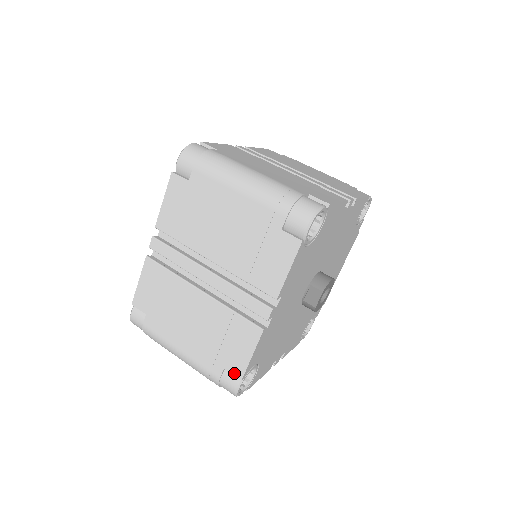
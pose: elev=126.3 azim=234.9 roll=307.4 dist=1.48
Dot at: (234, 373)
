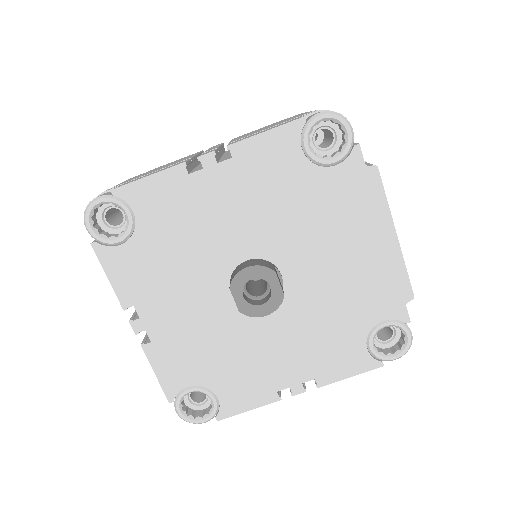
Dot at: occluded
